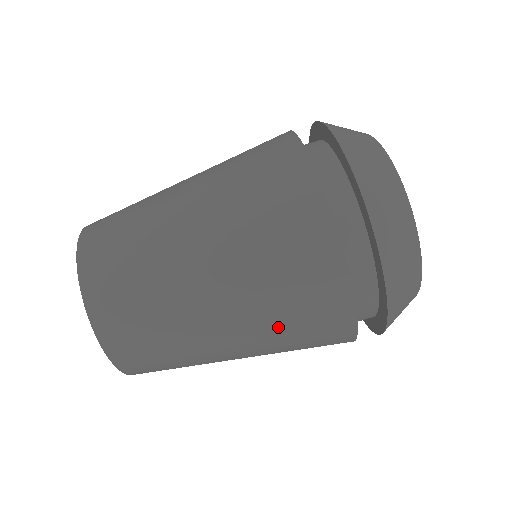
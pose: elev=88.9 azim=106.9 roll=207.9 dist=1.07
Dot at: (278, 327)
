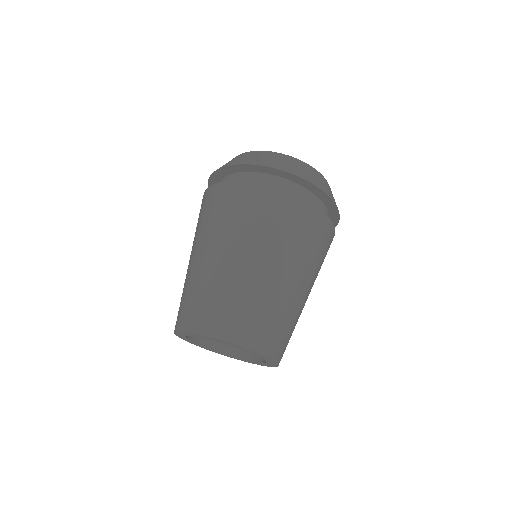
Dot at: (249, 228)
